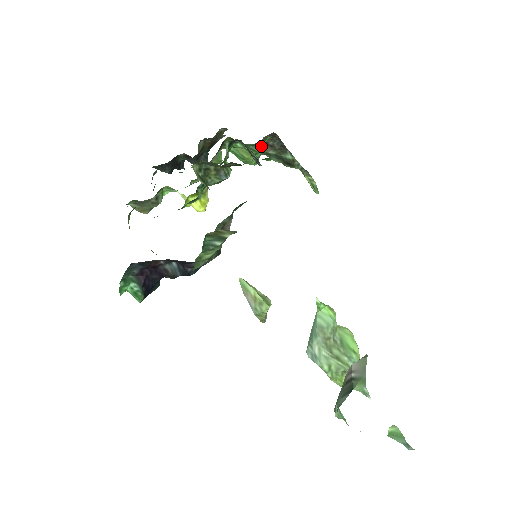
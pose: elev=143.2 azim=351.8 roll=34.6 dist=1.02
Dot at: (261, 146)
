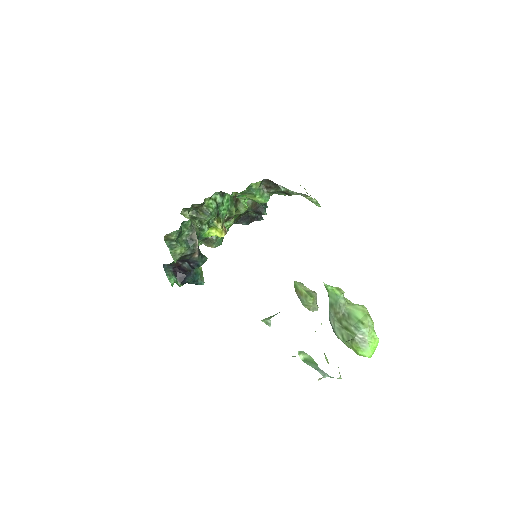
Dot at: (253, 190)
